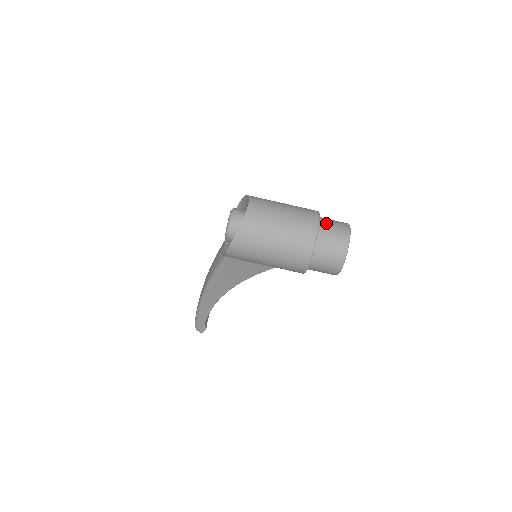
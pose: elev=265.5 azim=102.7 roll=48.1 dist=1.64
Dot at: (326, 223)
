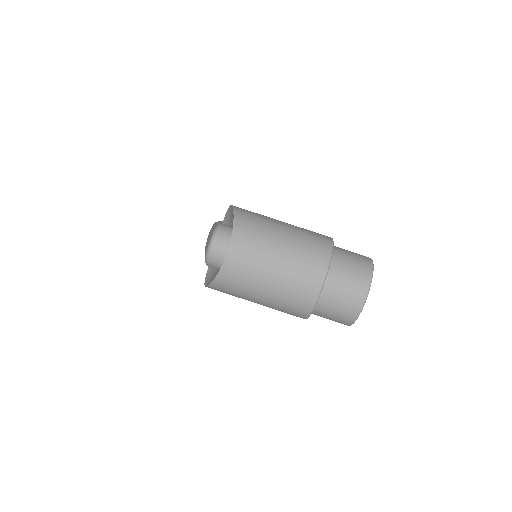
Dot at: (337, 277)
